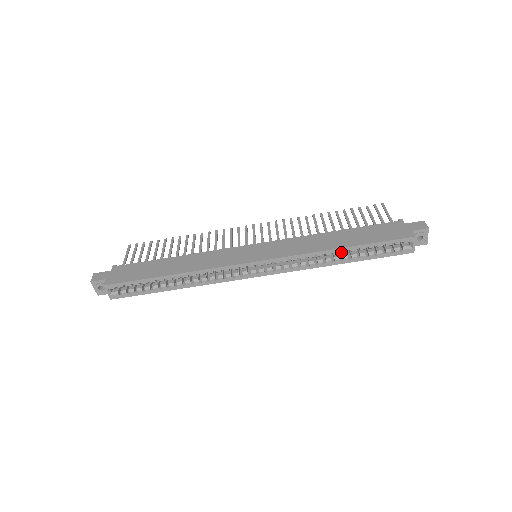
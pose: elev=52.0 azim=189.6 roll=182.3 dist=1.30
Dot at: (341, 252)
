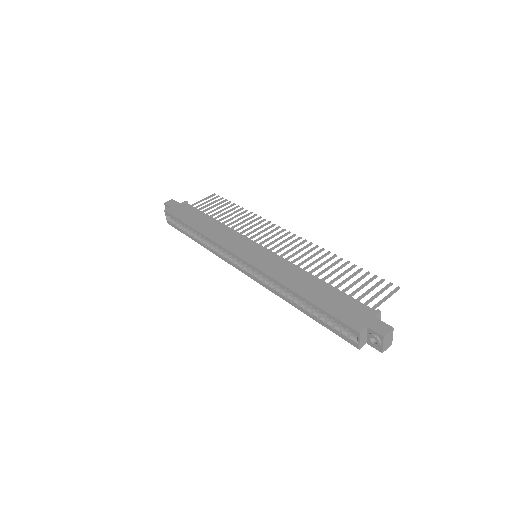
Dot at: occluded
